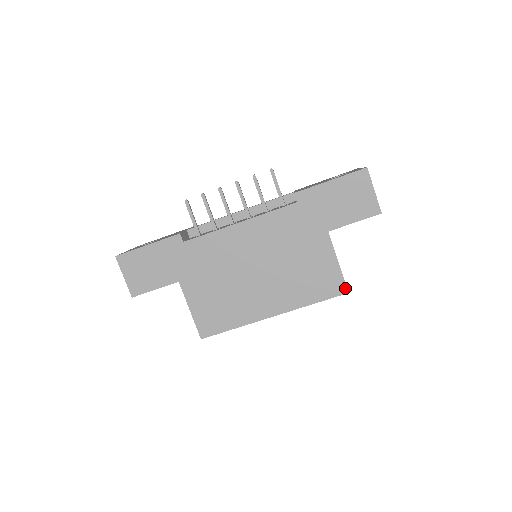
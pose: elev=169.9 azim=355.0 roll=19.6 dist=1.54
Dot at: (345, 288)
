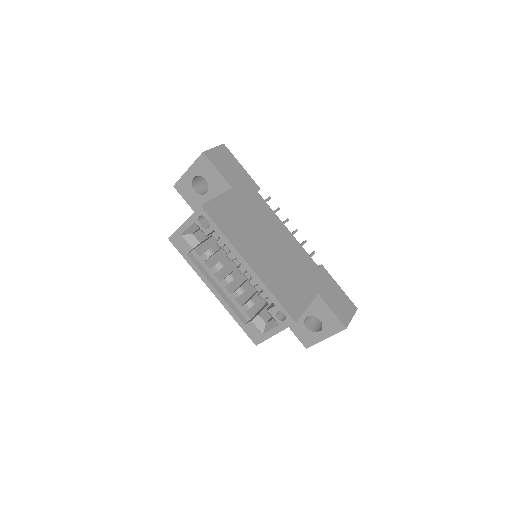
Dot at: (297, 319)
